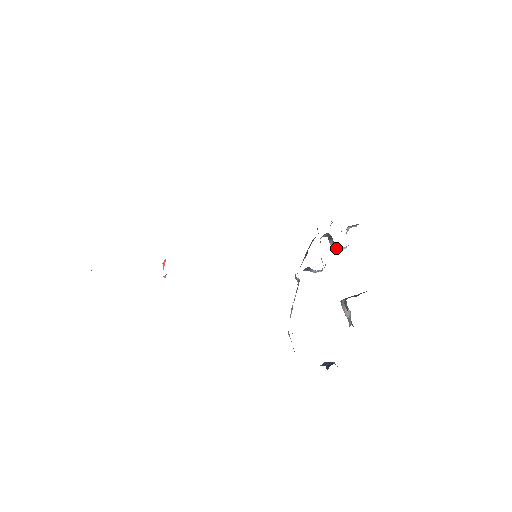
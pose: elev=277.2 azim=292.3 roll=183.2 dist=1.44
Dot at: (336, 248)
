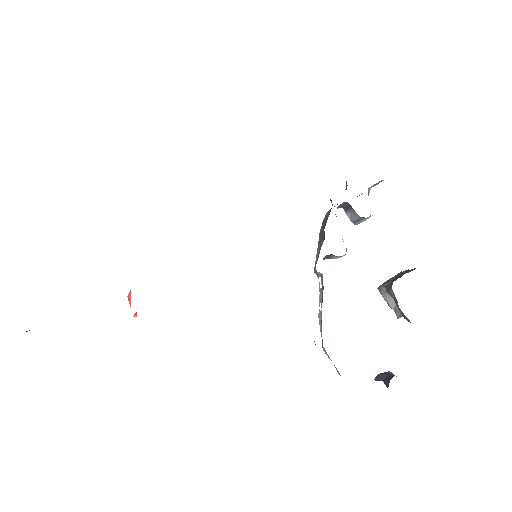
Dot at: (359, 220)
